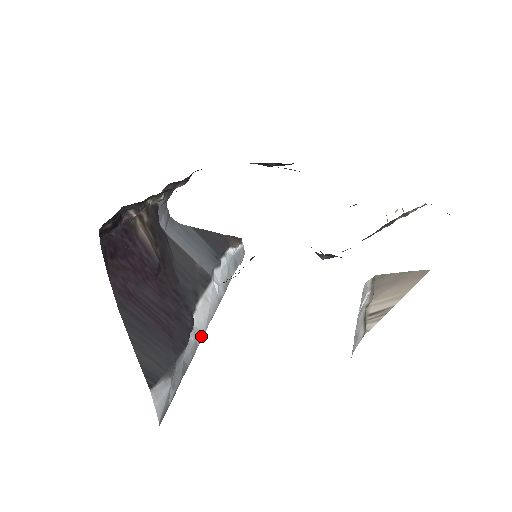
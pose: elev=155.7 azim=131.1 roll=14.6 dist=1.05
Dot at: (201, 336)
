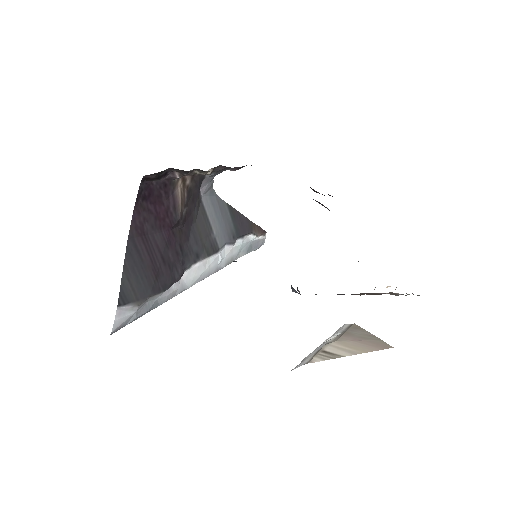
Dot at: (184, 289)
